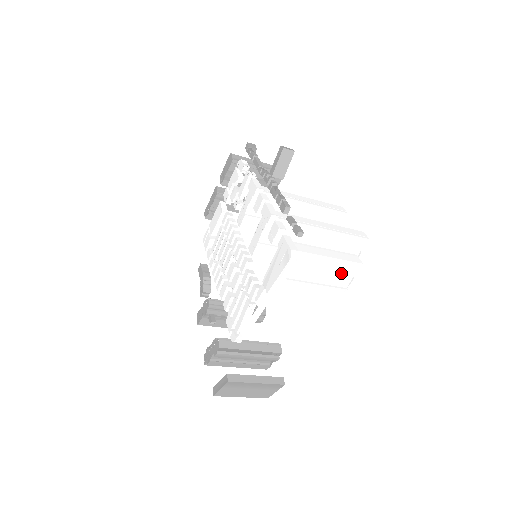
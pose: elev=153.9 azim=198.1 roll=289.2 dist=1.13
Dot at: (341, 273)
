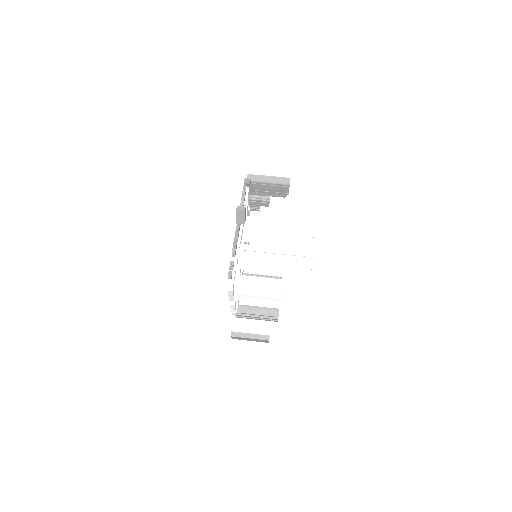
Dot at: (273, 292)
